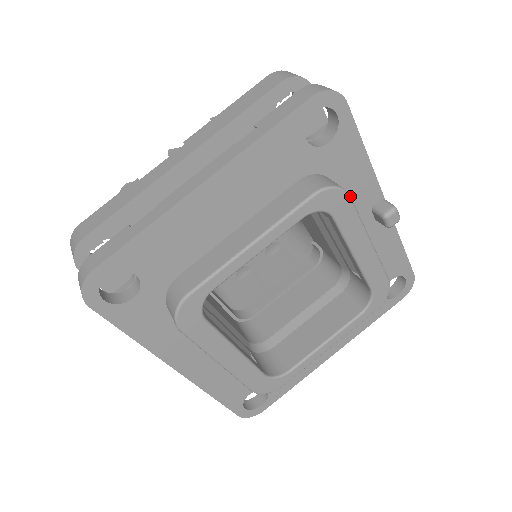
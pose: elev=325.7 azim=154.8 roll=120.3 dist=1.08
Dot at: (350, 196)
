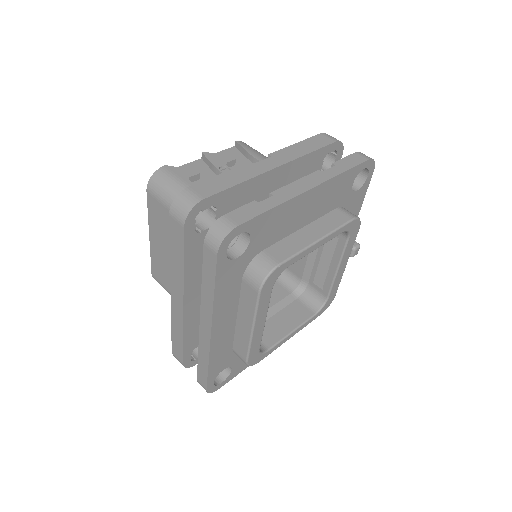
Dot at: (359, 228)
